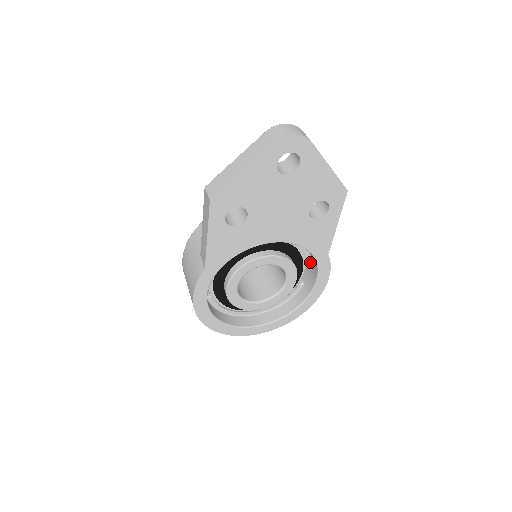
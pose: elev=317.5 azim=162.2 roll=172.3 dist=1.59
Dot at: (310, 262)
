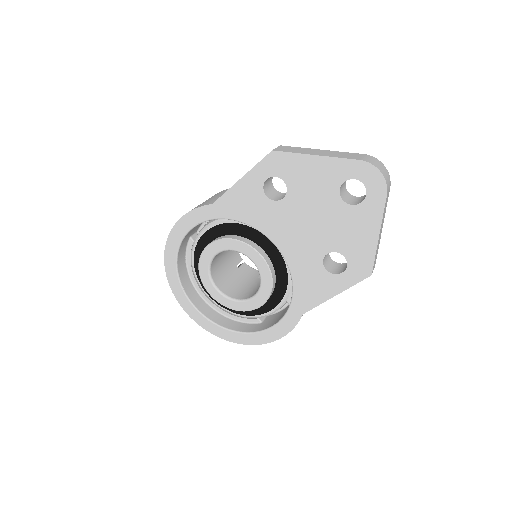
Dot at: (285, 310)
